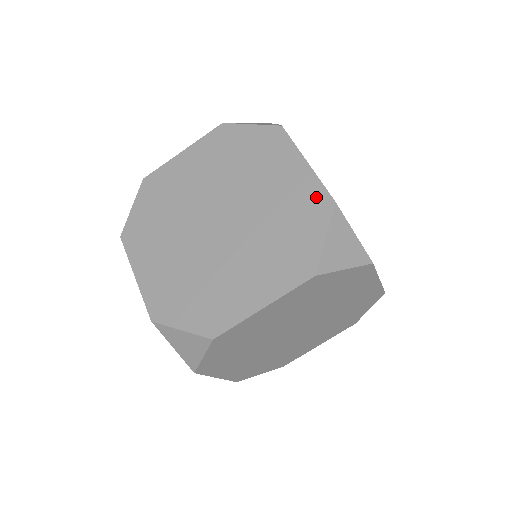
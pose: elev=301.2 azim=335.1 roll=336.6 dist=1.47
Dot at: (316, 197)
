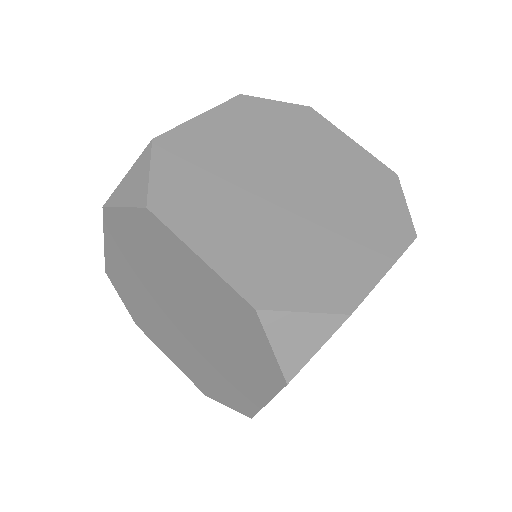
Dot at: (234, 302)
